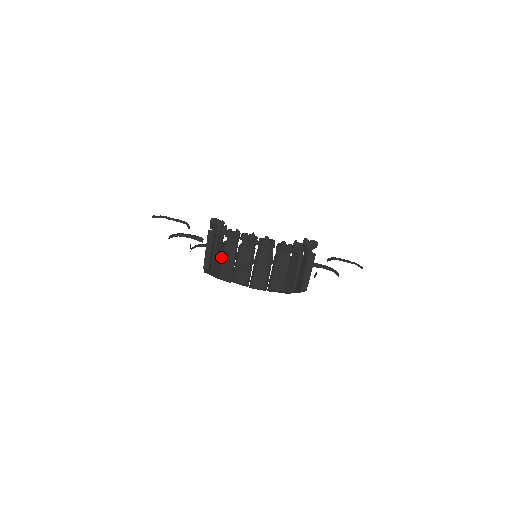
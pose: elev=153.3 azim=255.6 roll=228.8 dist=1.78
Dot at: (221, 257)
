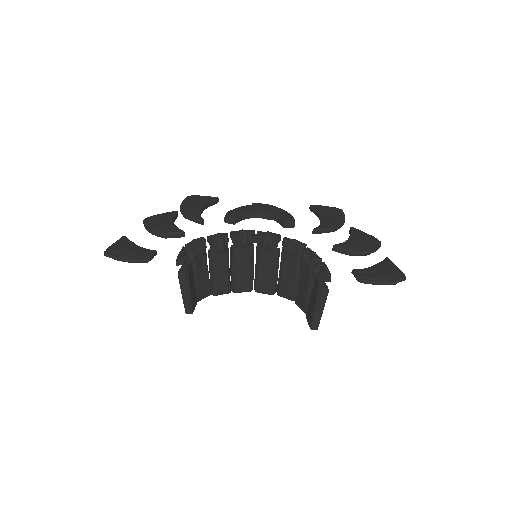
Dot at: (209, 271)
